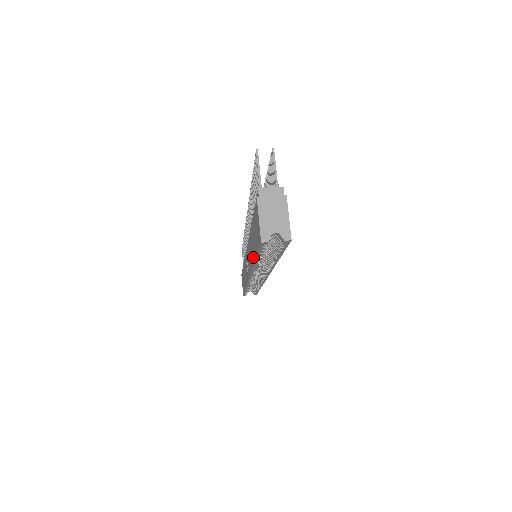
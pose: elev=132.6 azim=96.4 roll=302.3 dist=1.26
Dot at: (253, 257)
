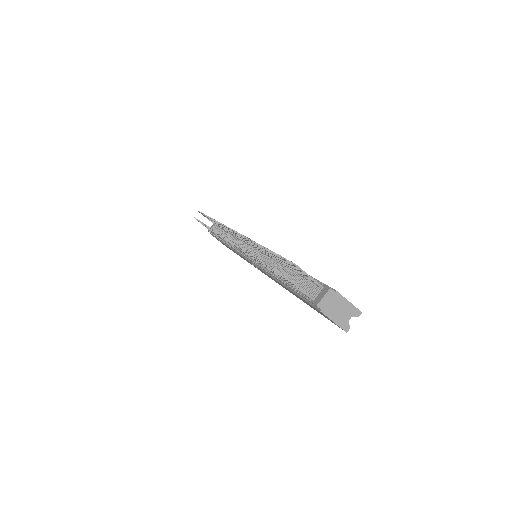
Dot at: occluded
